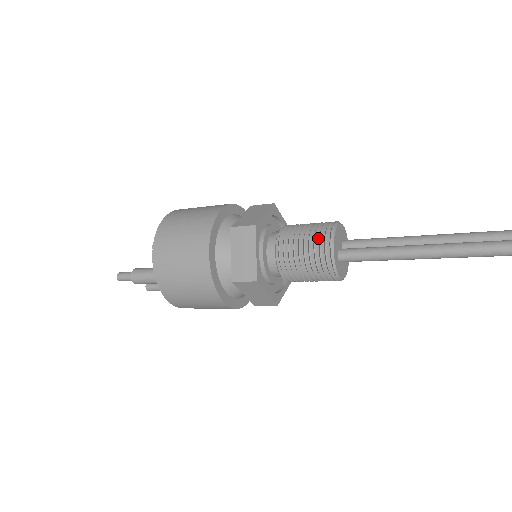
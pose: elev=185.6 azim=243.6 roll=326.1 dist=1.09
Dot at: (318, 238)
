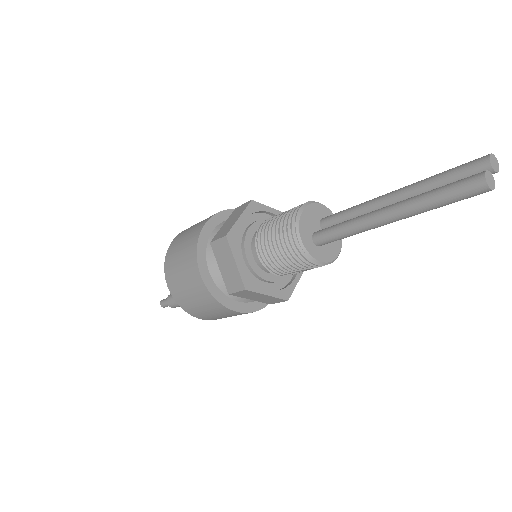
Dot at: (286, 230)
